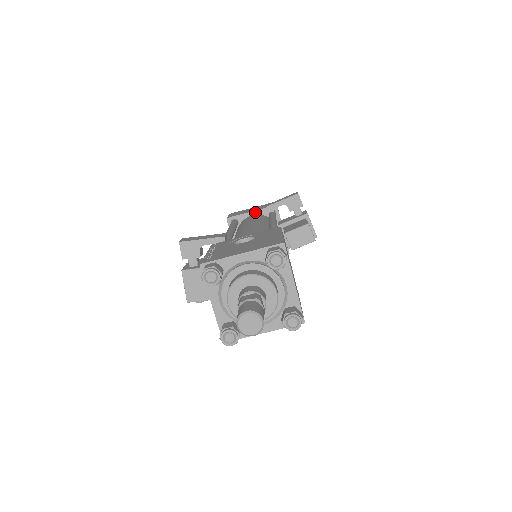
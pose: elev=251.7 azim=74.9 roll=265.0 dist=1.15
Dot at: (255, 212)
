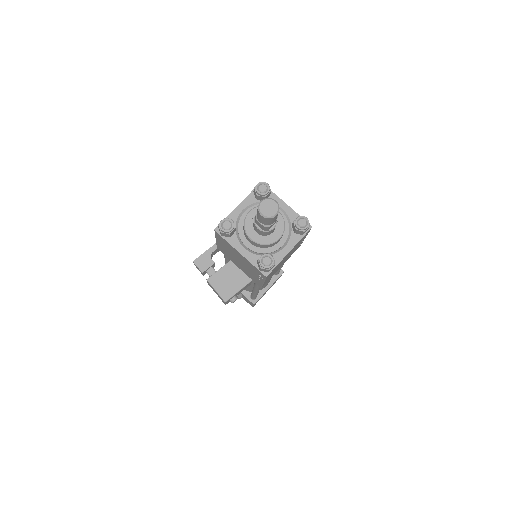
Dot at: occluded
